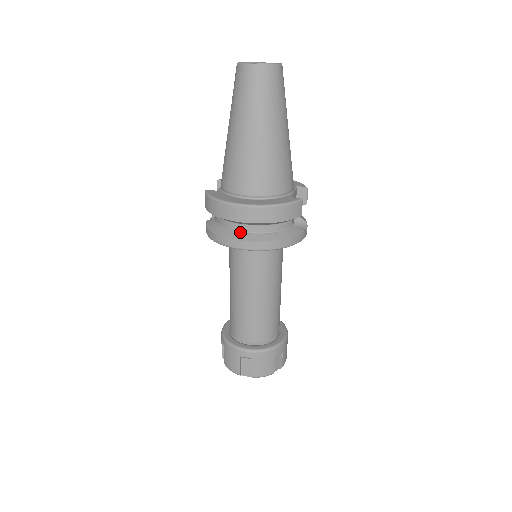
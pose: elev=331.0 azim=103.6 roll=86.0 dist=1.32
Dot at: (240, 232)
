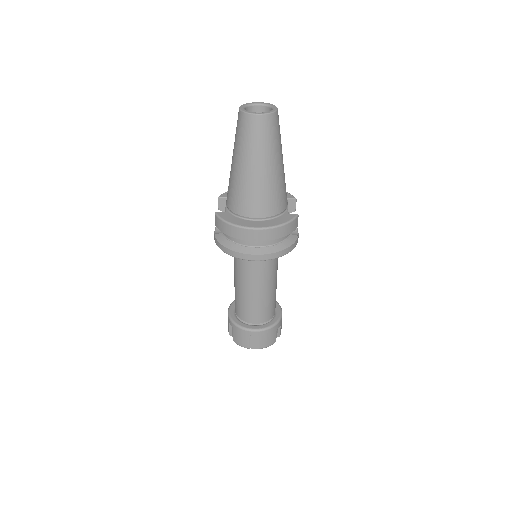
Dot at: (251, 247)
